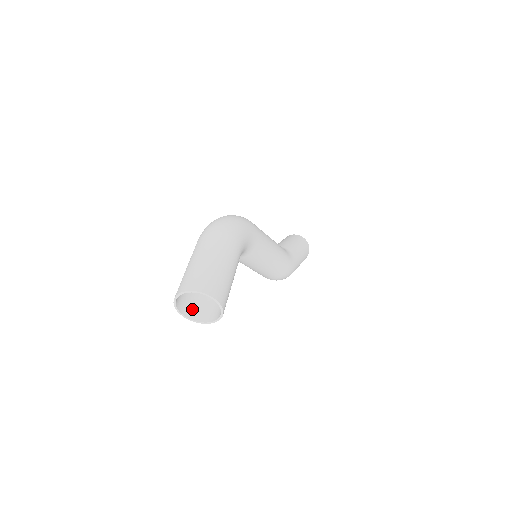
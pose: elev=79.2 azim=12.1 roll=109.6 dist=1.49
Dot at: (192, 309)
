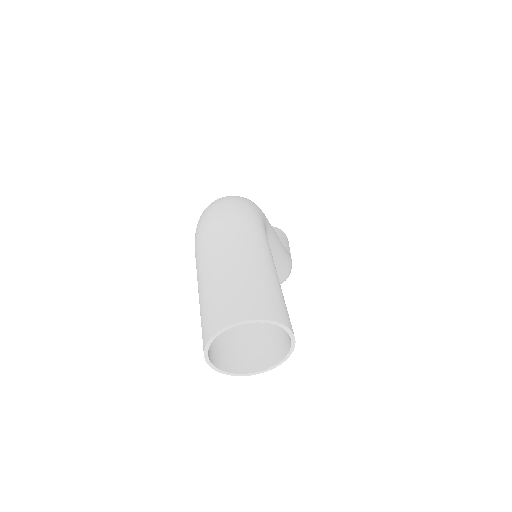
Dot at: (227, 355)
